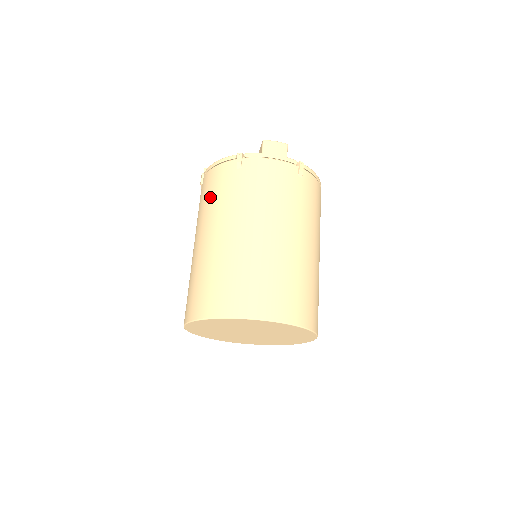
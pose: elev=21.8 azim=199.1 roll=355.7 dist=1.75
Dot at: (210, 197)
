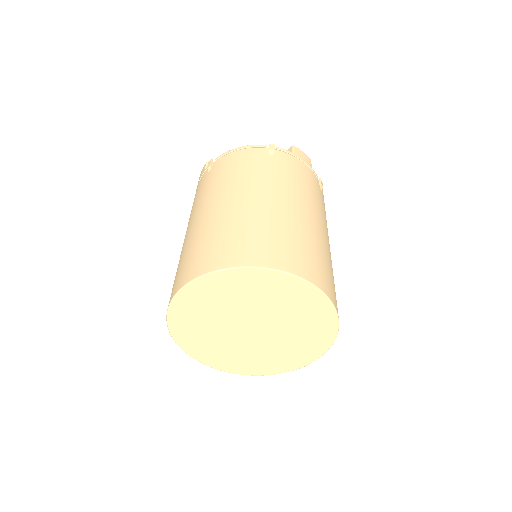
Dot at: (234, 170)
